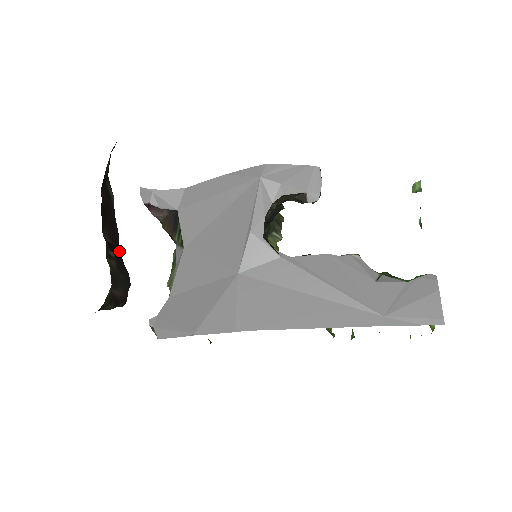
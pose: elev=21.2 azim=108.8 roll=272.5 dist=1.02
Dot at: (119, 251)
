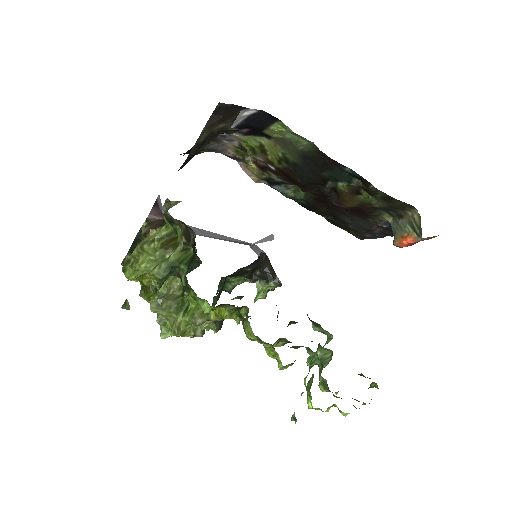
Dot at: occluded
